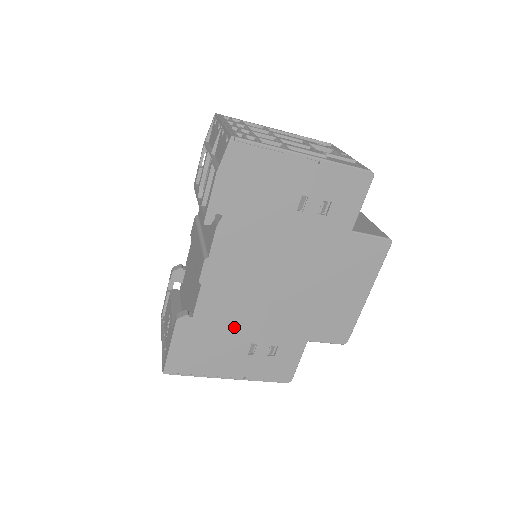
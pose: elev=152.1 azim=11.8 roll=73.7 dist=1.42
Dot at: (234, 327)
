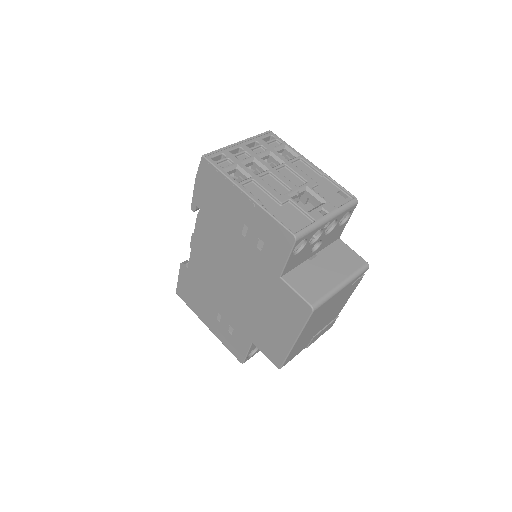
Dot at: (209, 293)
